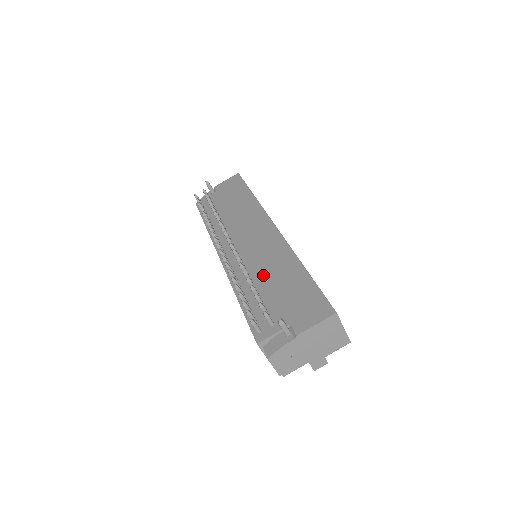
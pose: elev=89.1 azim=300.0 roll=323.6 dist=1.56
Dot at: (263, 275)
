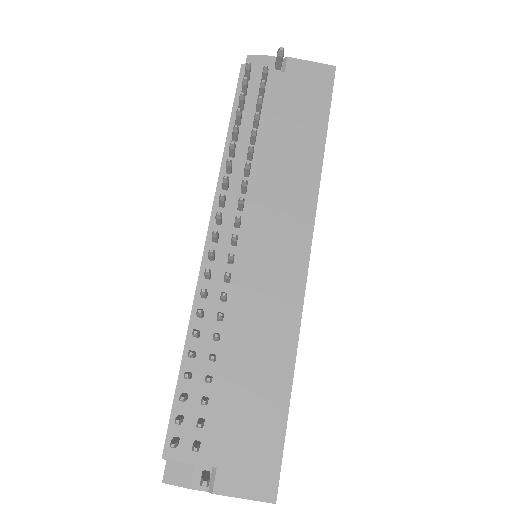
Dot at: (238, 342)
